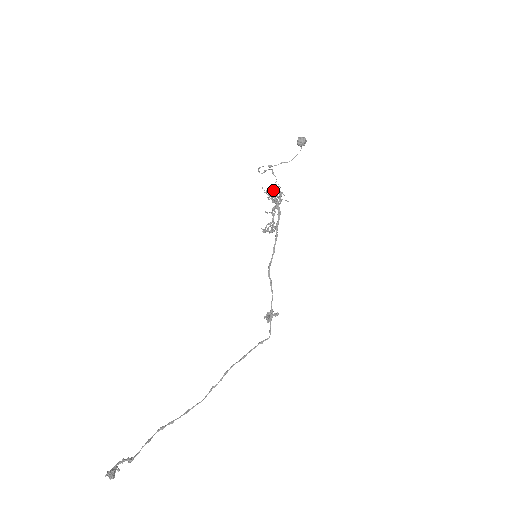
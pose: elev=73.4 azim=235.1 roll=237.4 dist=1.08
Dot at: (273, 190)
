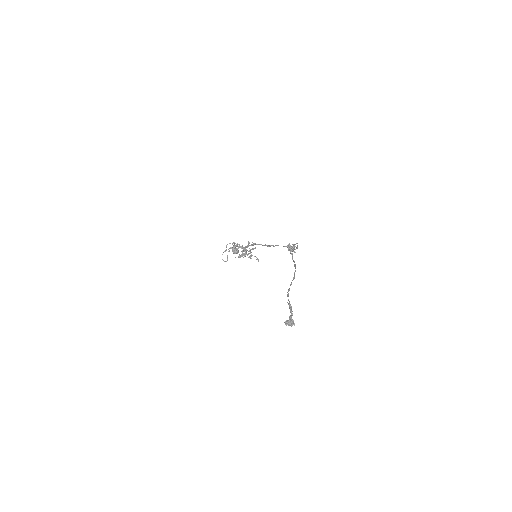
Dot at: (235, 249)
